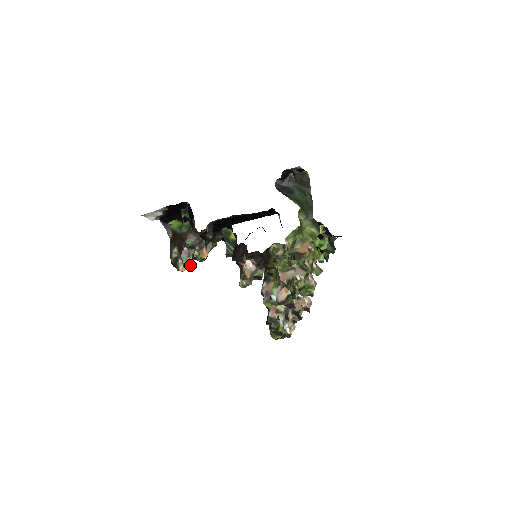
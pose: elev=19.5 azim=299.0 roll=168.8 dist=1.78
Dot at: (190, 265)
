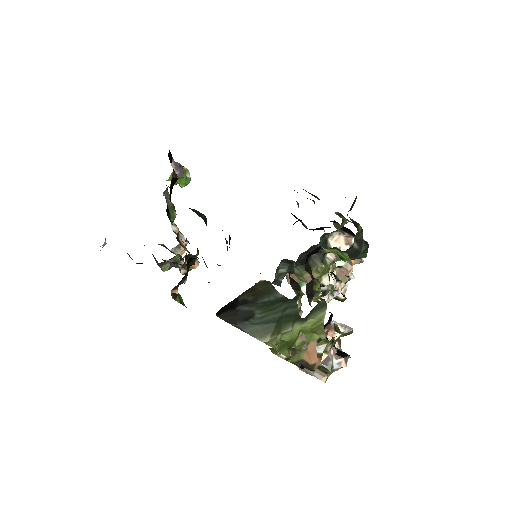
Dot at: (186, 242)
